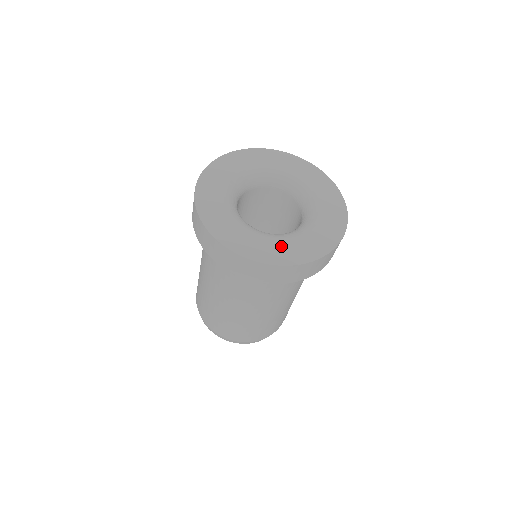
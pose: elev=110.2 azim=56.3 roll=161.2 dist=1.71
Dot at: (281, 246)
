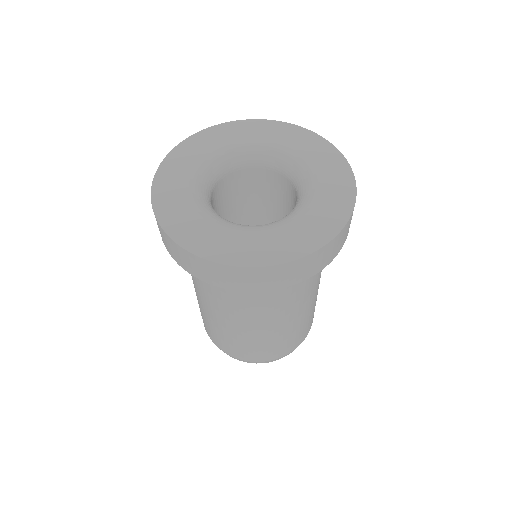
Dot at: (225, 237)
